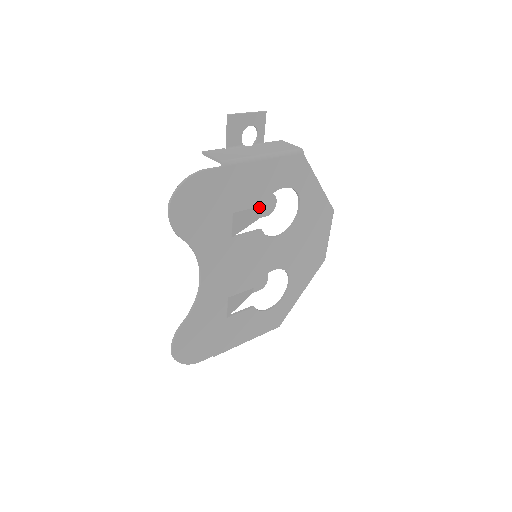
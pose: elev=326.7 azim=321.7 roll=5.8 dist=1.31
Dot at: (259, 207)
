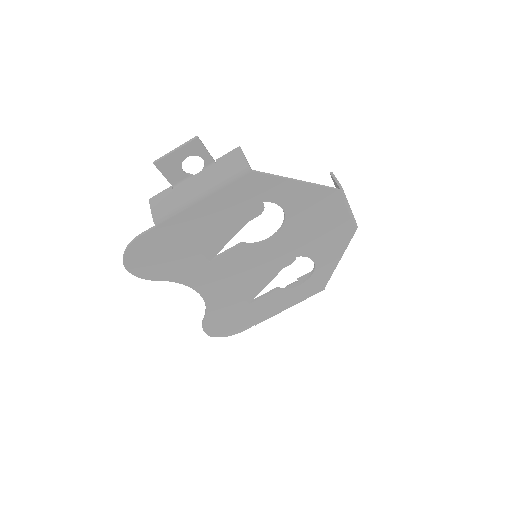
Dot at: (241, 215)
